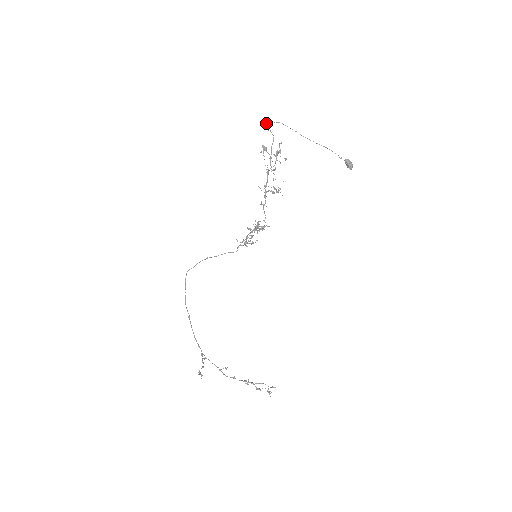
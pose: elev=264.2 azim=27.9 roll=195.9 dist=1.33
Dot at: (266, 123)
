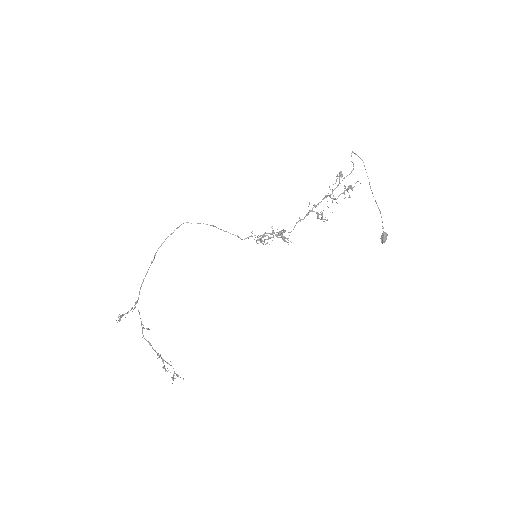
Dot at: (353, 152)
